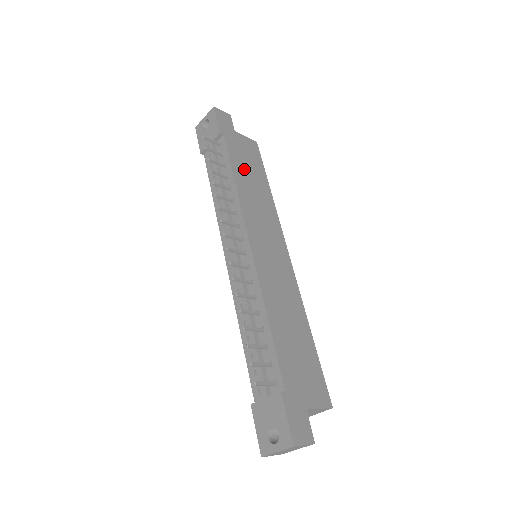
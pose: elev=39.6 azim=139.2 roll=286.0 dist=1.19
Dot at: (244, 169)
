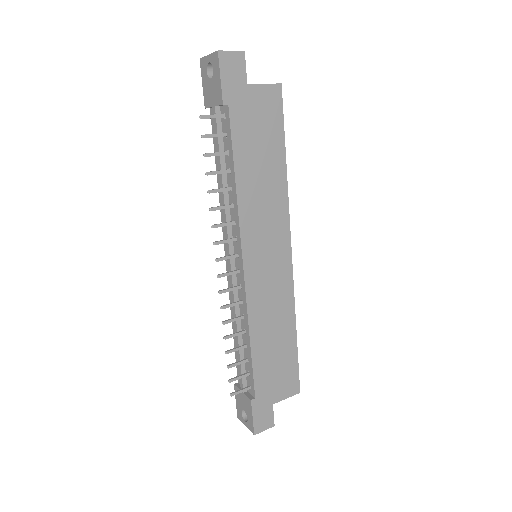
Dot at: (252, 153)
